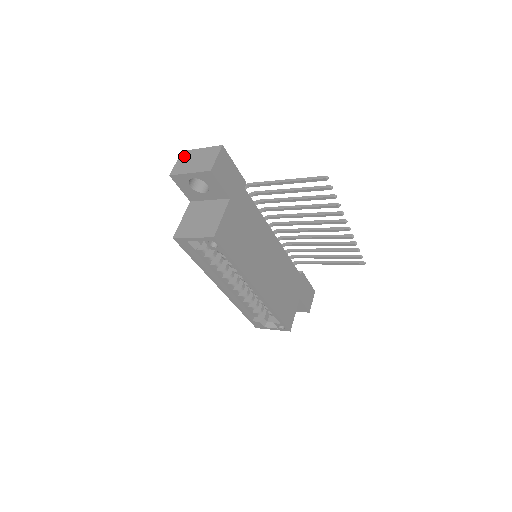
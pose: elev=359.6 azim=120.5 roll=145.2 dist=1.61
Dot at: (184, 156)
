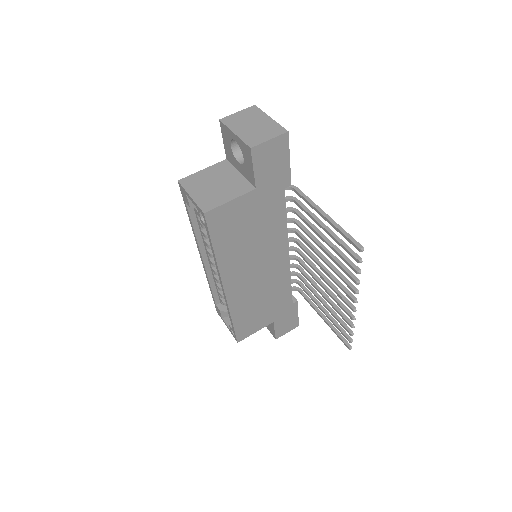
Dot at: (250, 111)
